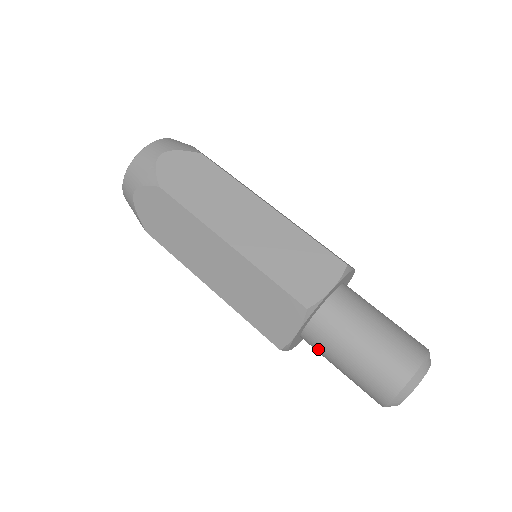
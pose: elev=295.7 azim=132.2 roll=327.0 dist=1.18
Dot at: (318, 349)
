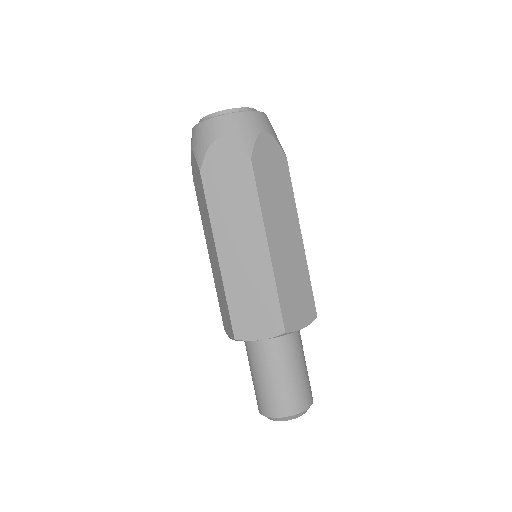
Dot at: occluded
